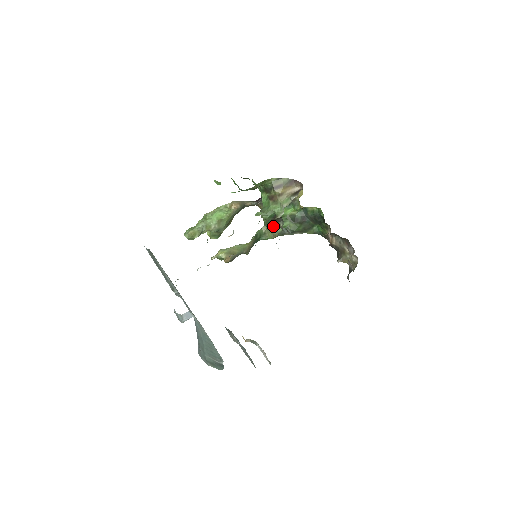
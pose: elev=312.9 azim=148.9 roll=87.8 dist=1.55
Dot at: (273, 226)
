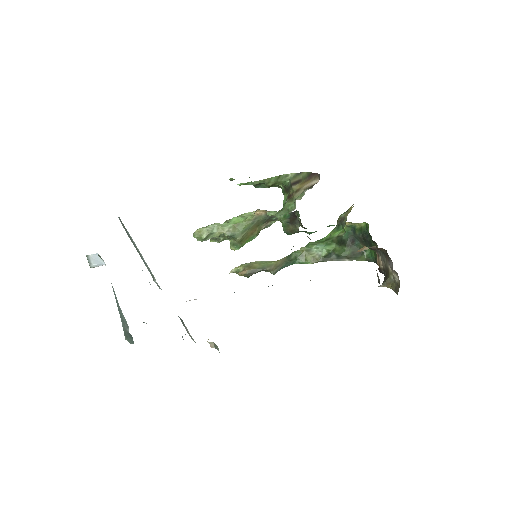
Dot at: (292, 232)
